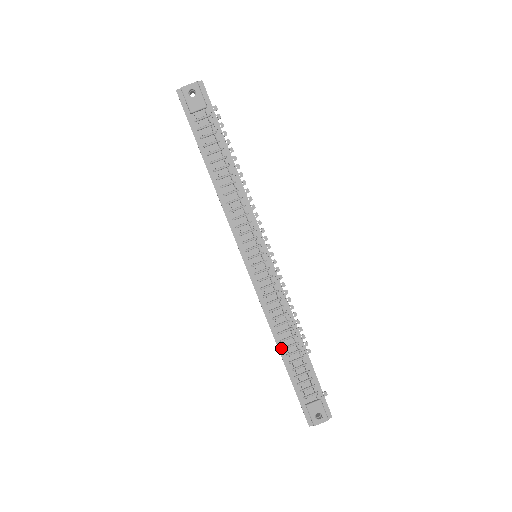
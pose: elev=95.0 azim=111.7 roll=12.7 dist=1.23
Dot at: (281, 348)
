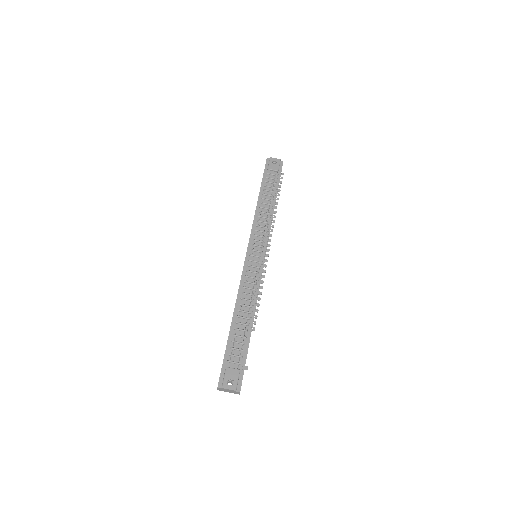
Dot at: (235, 315)
